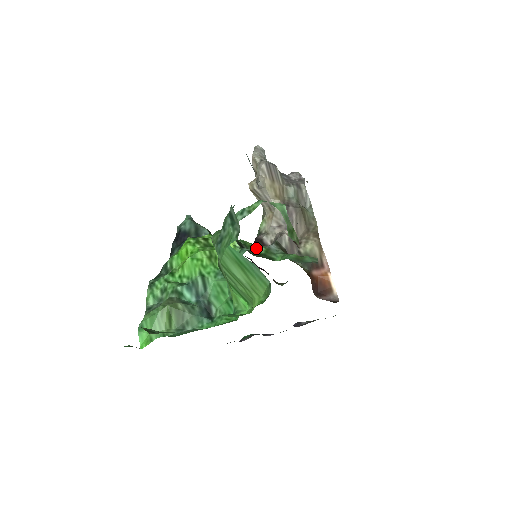
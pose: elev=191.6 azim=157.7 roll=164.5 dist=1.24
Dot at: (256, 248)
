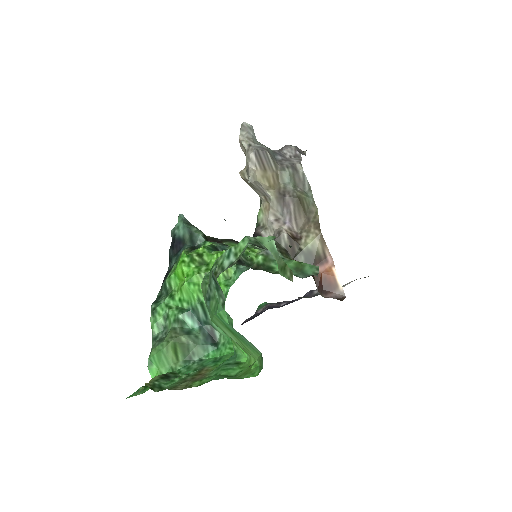
Dot at: (254, 255)
